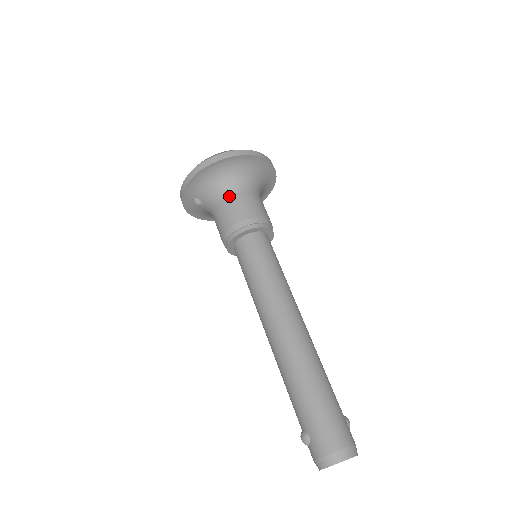
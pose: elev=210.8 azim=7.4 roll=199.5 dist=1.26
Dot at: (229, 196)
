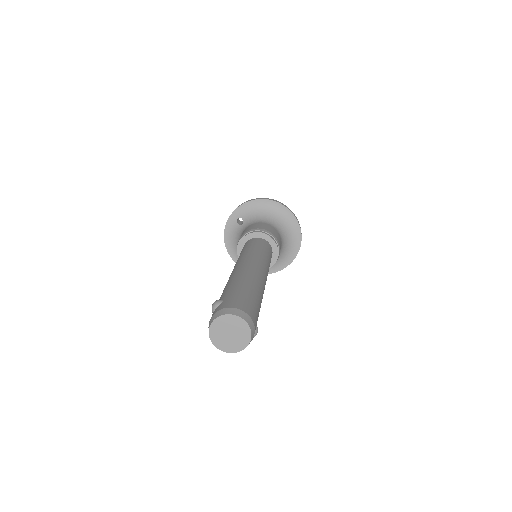
Dot at: (266, 223)
